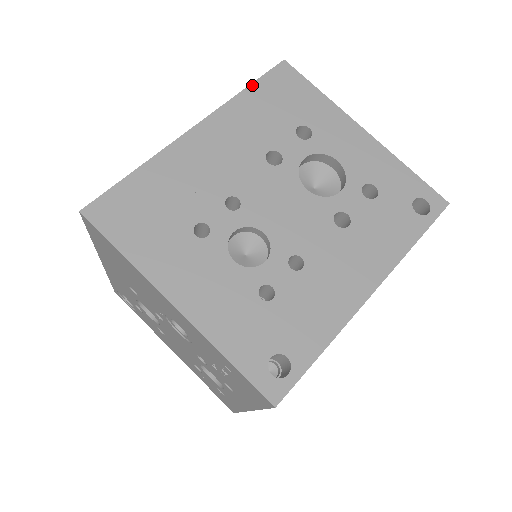
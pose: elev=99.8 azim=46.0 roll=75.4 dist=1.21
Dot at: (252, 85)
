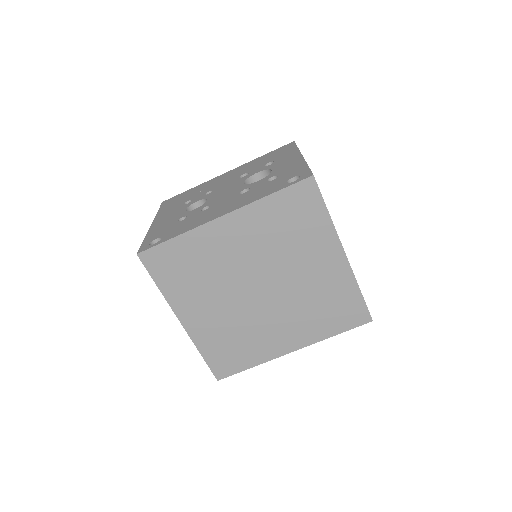
Dot at: (267, 154)
